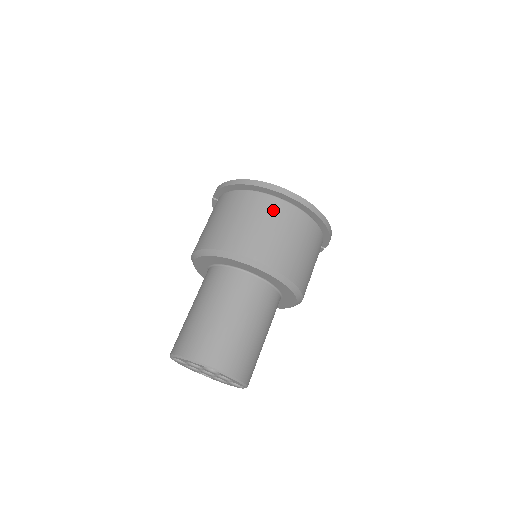
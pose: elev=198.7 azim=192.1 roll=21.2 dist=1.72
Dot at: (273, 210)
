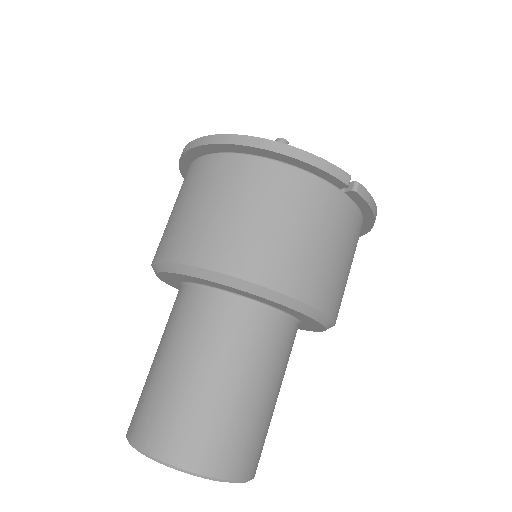
Dot at: (190, 179)
